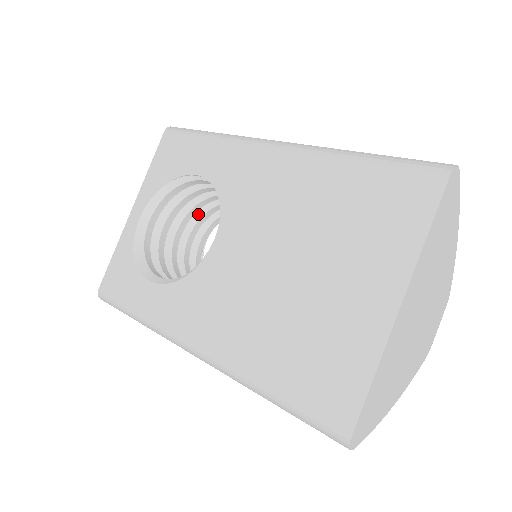
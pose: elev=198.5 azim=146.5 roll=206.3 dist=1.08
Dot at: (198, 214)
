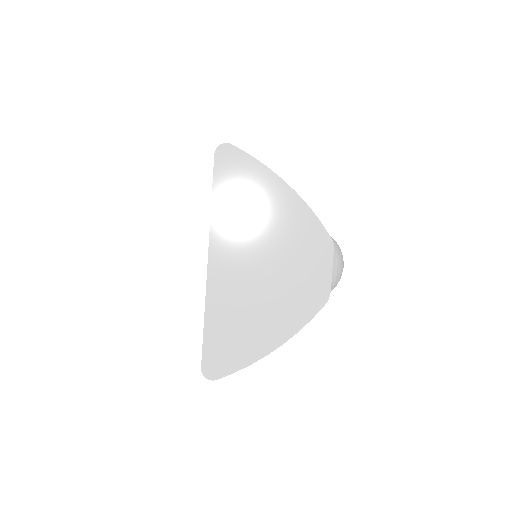
Dot at: occluded
